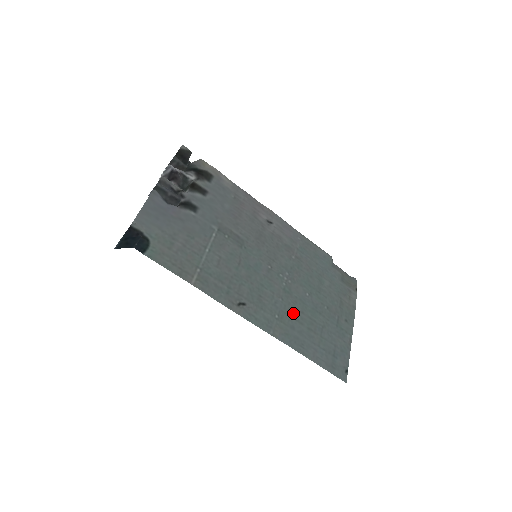
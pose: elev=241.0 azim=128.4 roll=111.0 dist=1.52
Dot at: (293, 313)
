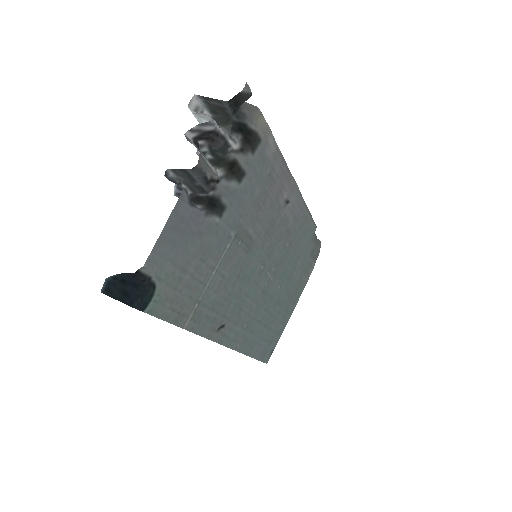
Dot at: (259, 315)
